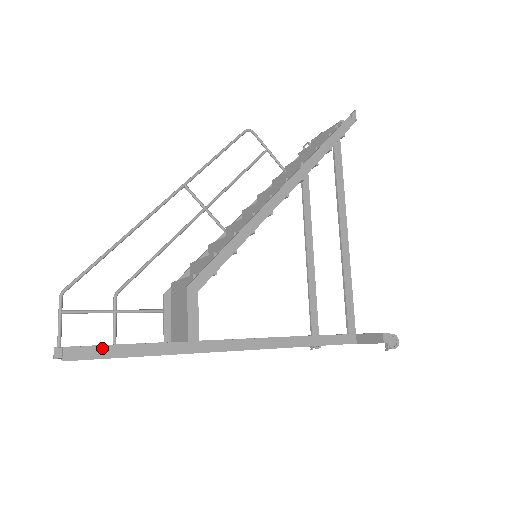
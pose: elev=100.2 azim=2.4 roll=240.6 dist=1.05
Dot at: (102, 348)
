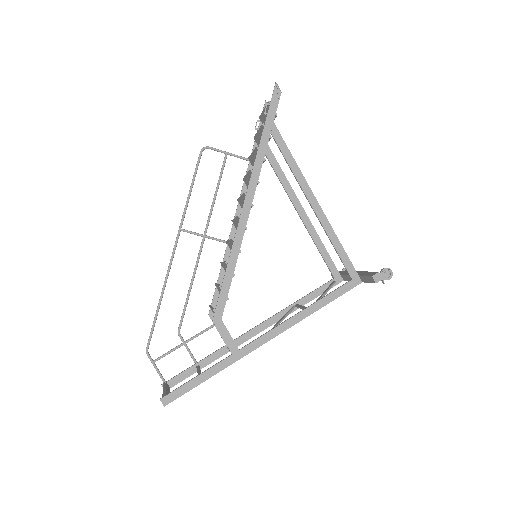
Dot at: (182, 388)
